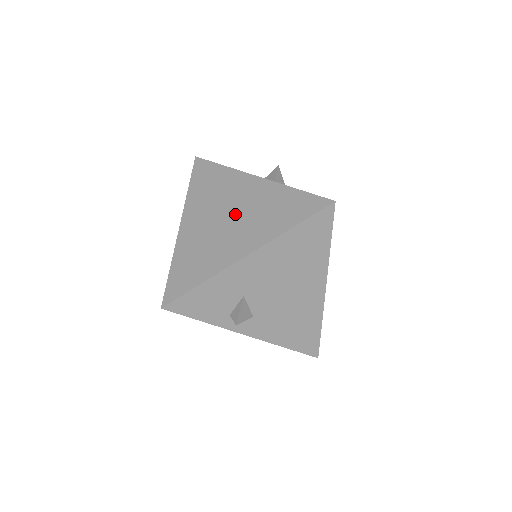
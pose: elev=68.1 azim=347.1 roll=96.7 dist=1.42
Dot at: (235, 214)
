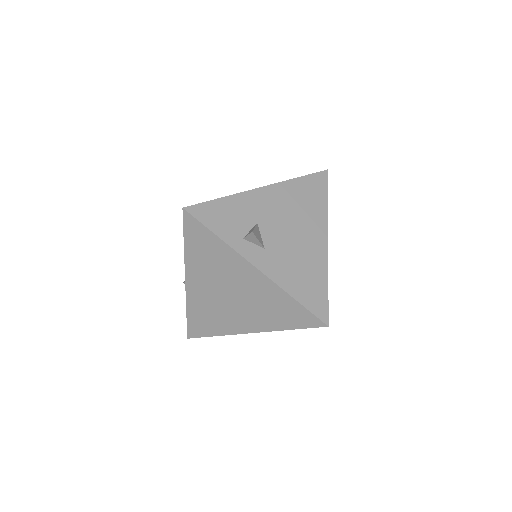
Dot at: occluded
